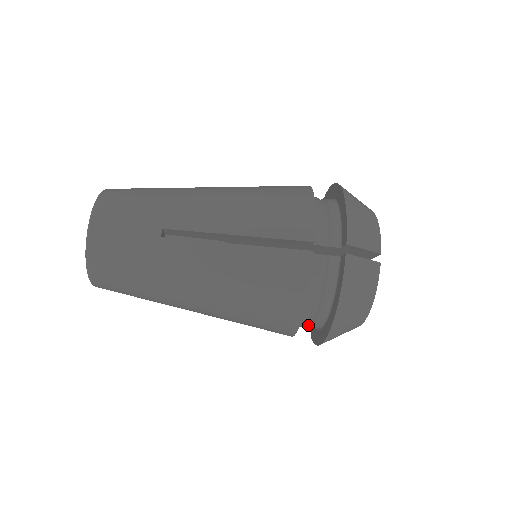
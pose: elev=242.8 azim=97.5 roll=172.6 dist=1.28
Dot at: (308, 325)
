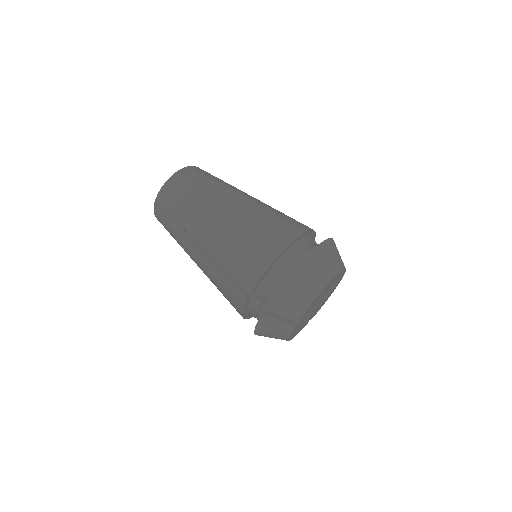
Dot at: (281, 275)
